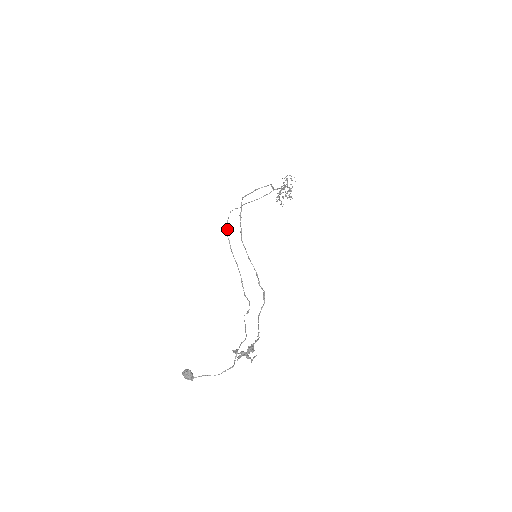
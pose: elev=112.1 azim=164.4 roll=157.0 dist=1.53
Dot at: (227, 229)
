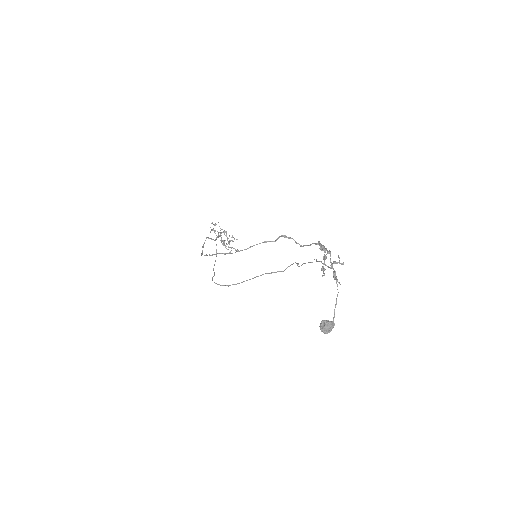
Dot at: occluded
